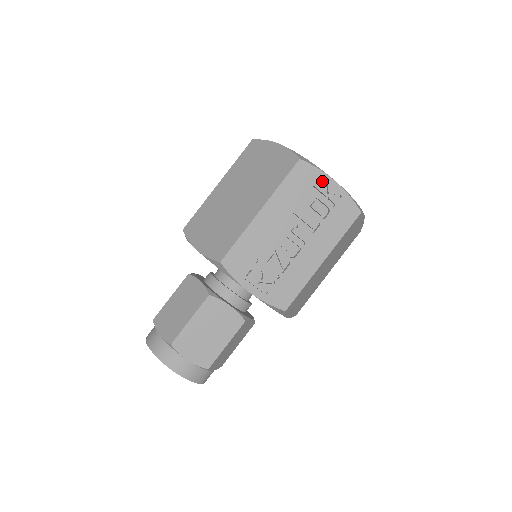
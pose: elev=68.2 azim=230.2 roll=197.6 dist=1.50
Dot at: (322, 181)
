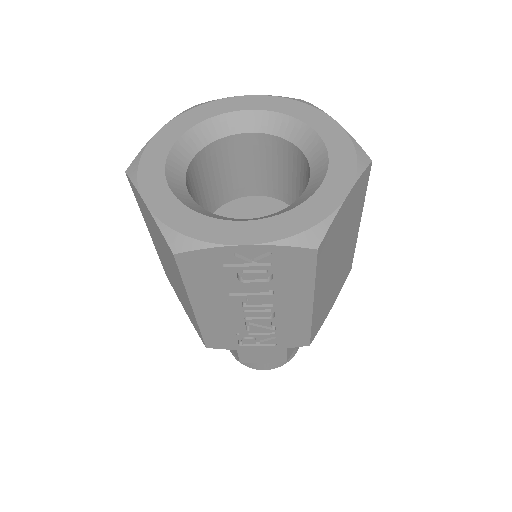
Dot at: (227, 255)
